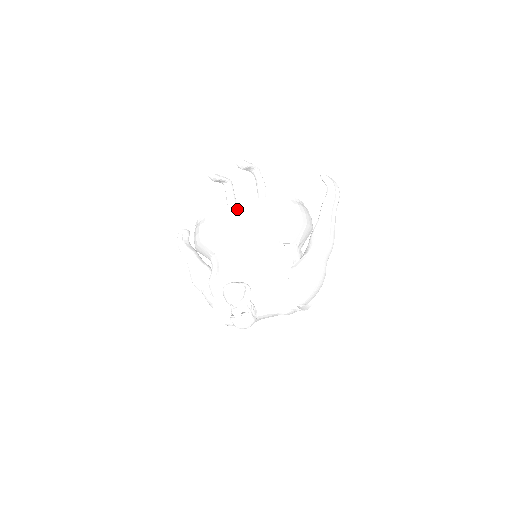
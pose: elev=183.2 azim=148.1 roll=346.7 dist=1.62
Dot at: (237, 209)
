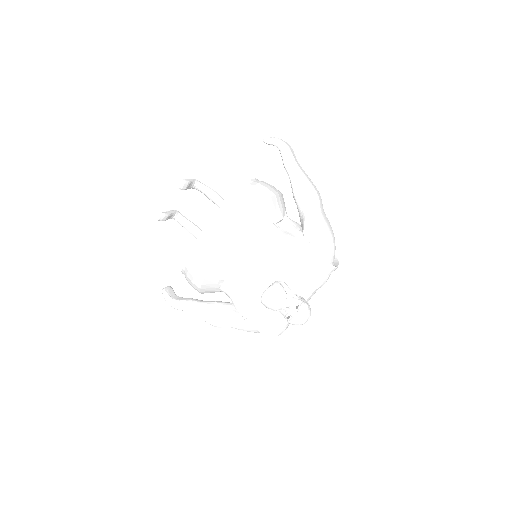
Dot at: (218, 222)
